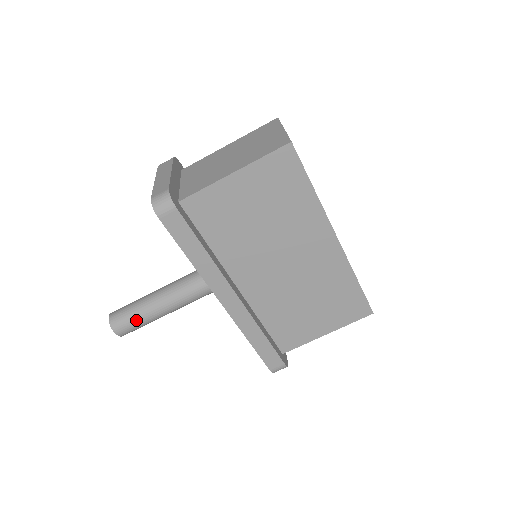
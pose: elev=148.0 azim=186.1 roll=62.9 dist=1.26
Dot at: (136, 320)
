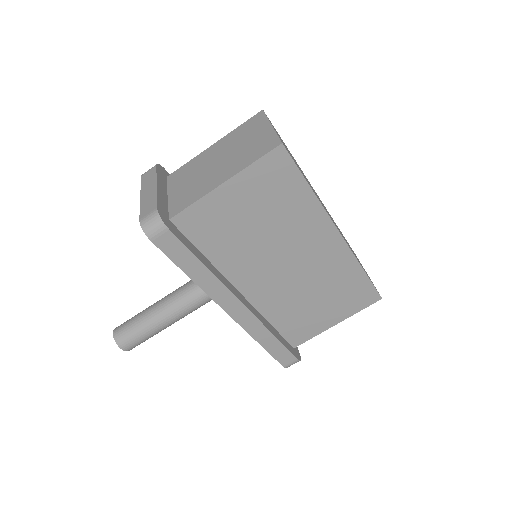
Dot at: (141, 334)
